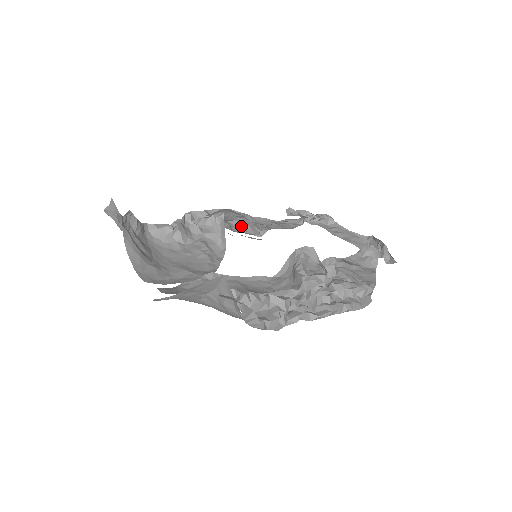
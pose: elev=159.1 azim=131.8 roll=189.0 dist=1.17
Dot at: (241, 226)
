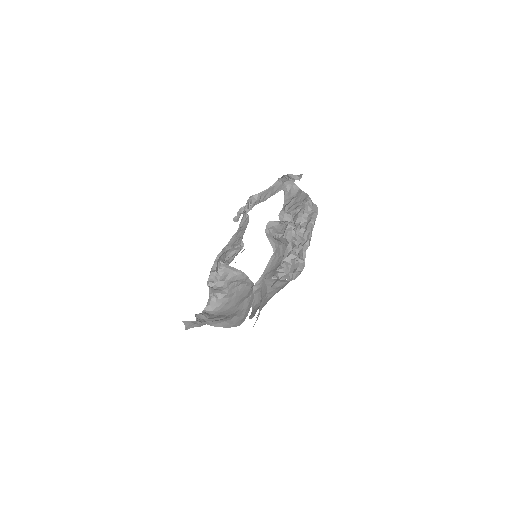
Dot at: (231, 255)
